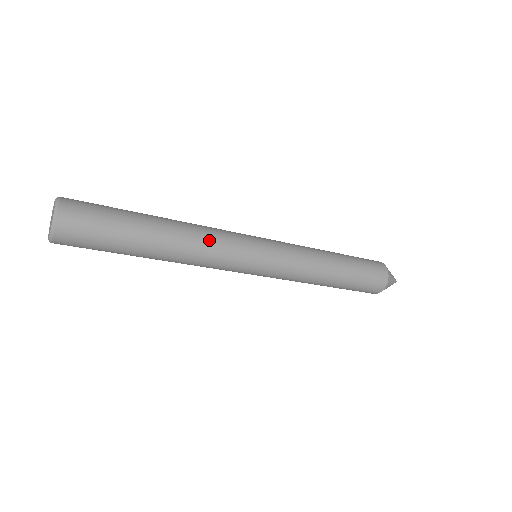
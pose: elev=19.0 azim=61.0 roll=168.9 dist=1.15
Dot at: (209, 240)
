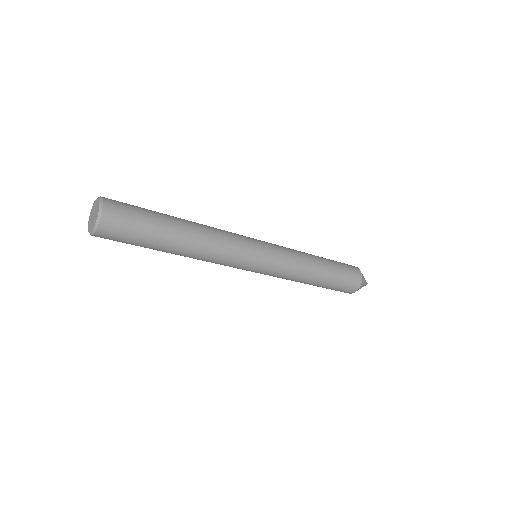
Dot at: (219, 251)
